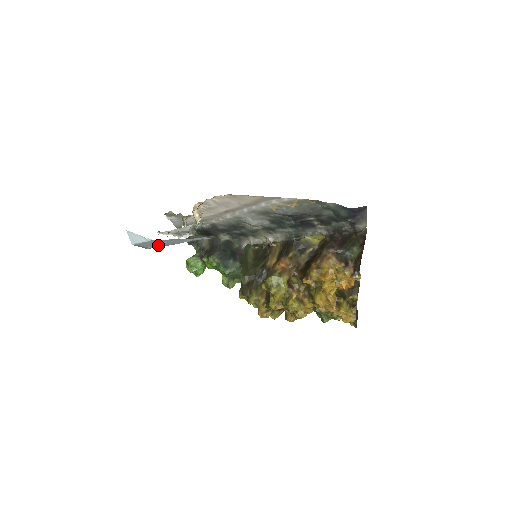
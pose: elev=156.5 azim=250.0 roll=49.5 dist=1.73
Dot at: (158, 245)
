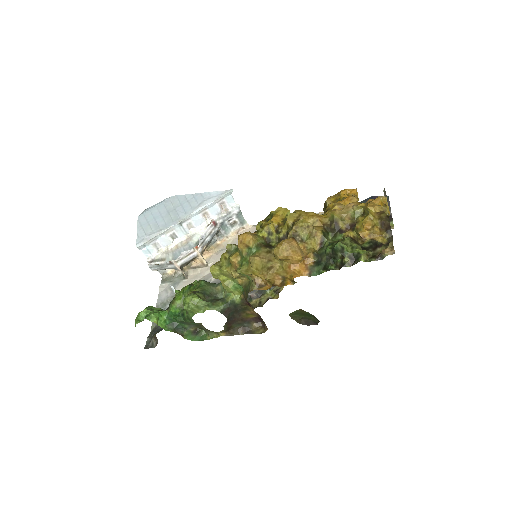
Dot at: (160, 225)
